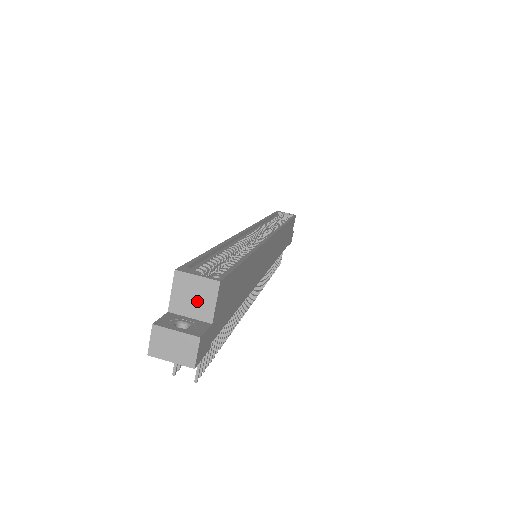
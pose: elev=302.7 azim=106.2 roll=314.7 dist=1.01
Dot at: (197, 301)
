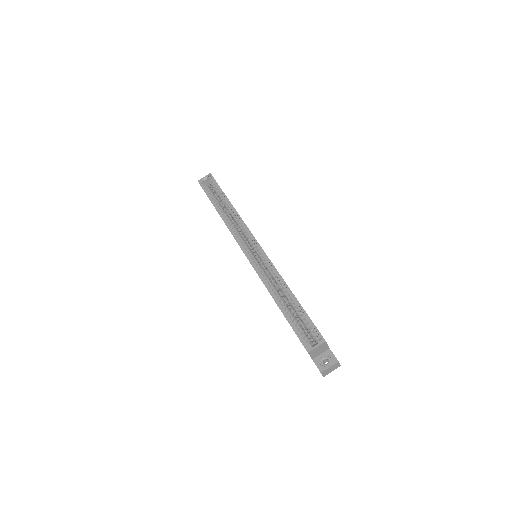
Dot at: (321, 350)
